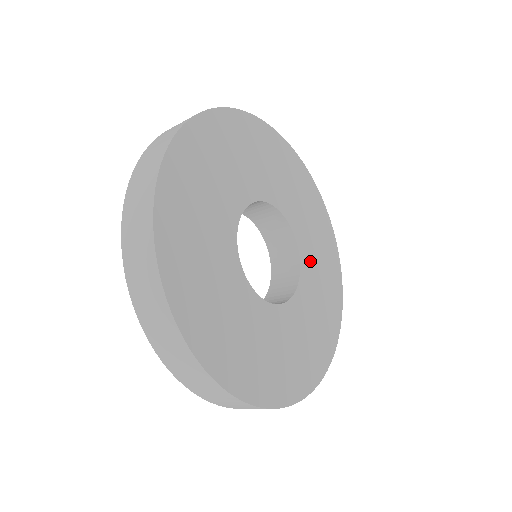
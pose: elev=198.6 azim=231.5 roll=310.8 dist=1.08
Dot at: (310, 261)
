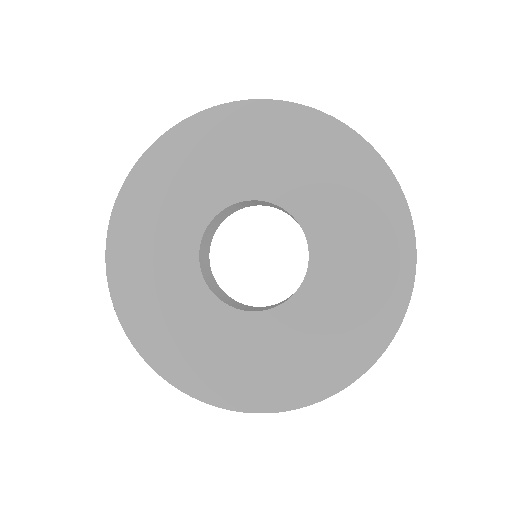
Dot at: (330, 234)
